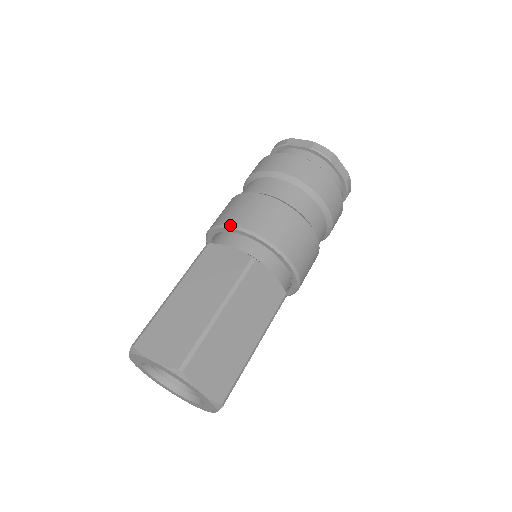
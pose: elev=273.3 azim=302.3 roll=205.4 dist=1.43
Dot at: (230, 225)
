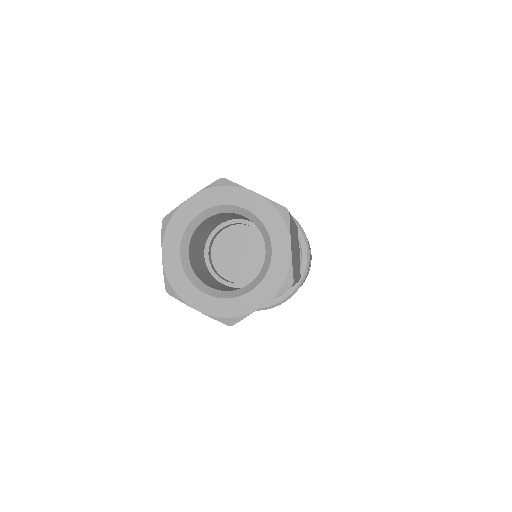
Dot at: occluded
